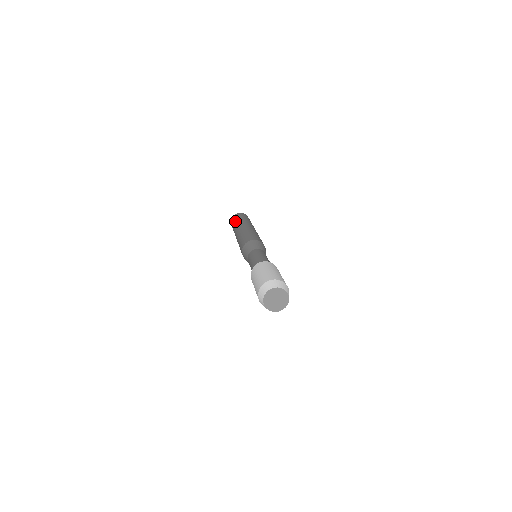
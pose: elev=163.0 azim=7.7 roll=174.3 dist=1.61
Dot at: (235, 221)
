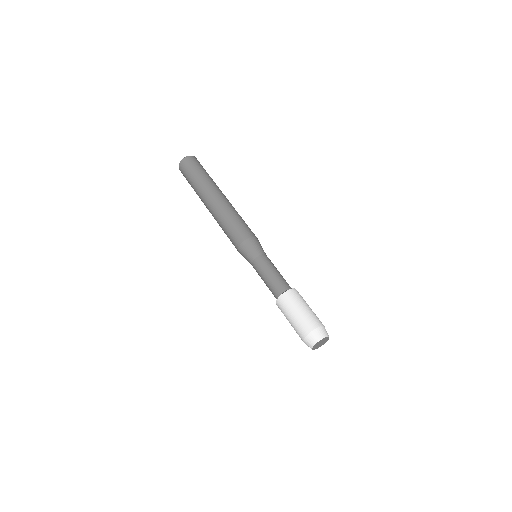
Dot at: (191, 182)
